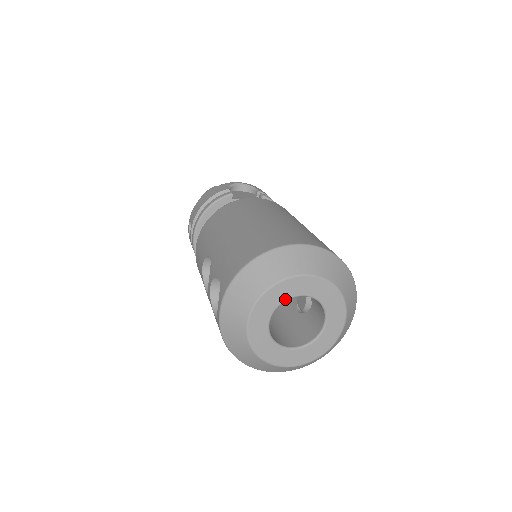
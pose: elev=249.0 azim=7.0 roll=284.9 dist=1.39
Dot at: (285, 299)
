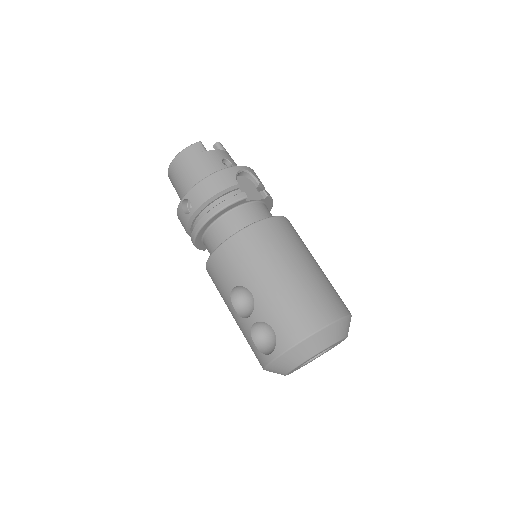
Dot at: (321, 352)
